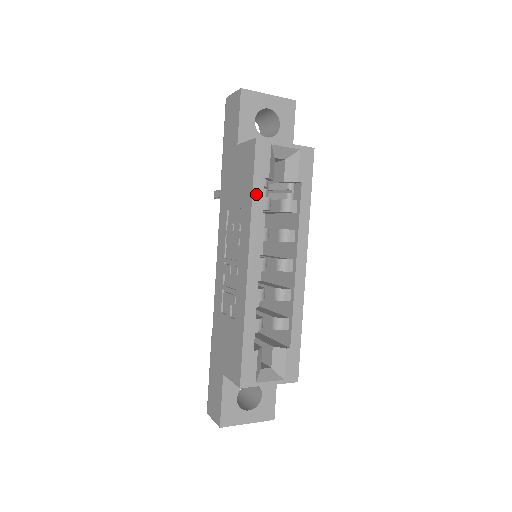
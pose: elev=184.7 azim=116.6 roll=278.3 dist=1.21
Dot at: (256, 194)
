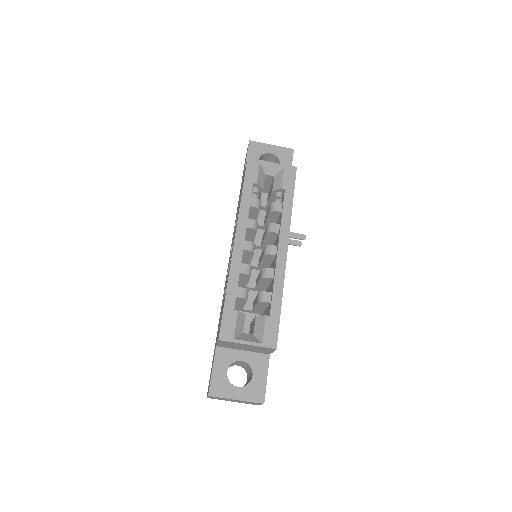
Dot at: (245, 193)
